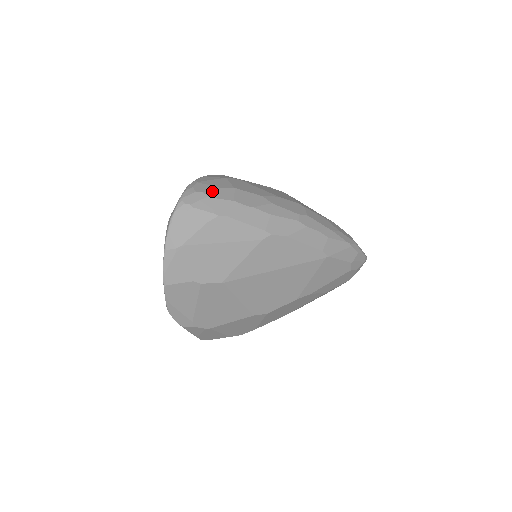
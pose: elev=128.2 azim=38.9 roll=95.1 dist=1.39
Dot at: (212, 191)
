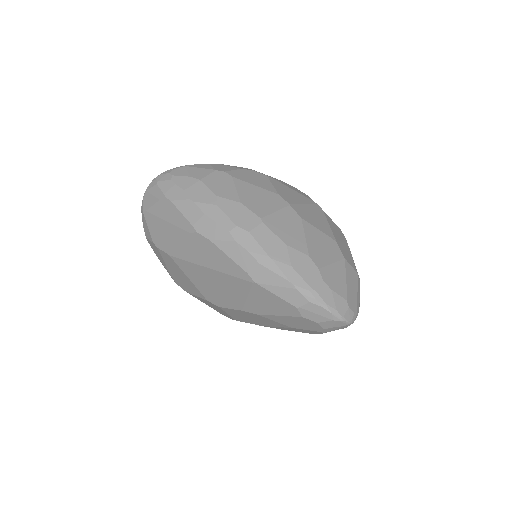
Dot at: (179, 176)
